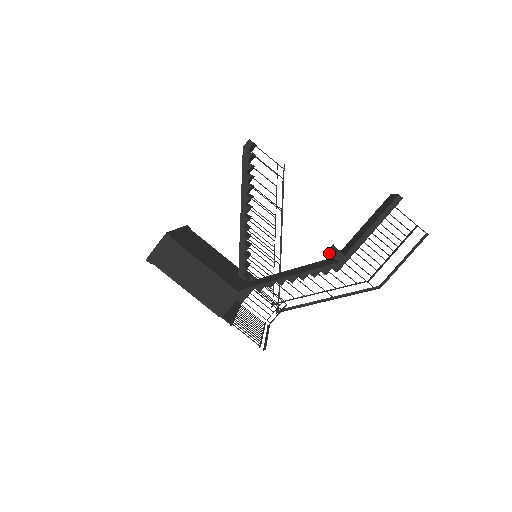
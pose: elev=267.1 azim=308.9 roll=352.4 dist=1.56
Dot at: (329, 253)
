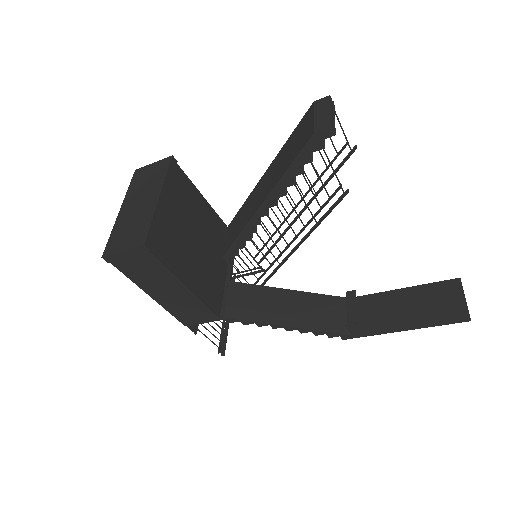
Dot at: (347, 326)
